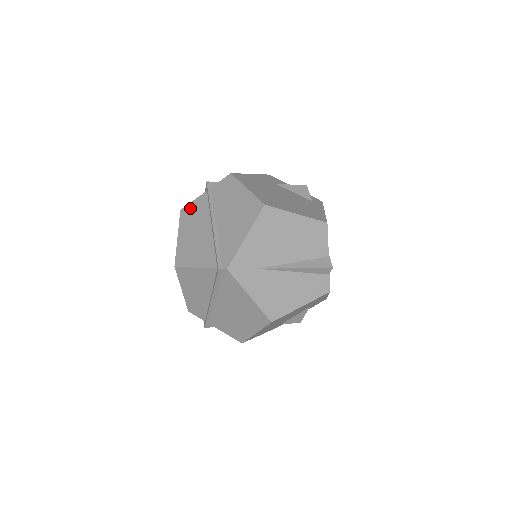
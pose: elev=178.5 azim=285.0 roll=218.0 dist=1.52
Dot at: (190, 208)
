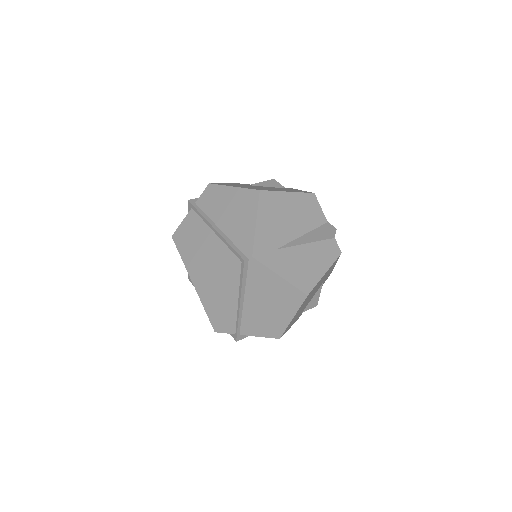
Dot at: (182, 230)
